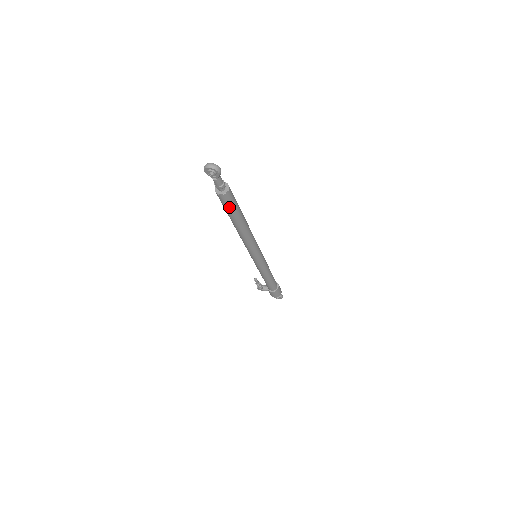
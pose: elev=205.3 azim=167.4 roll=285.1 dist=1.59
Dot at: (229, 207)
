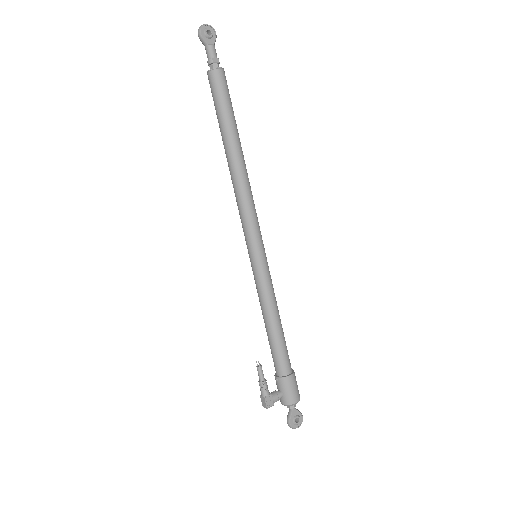
Dot at: (228, 98)
